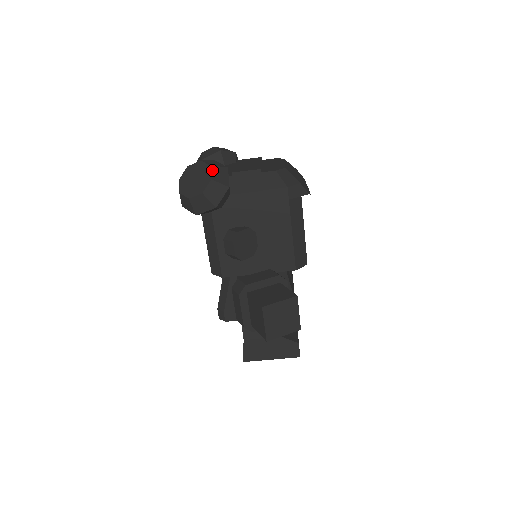
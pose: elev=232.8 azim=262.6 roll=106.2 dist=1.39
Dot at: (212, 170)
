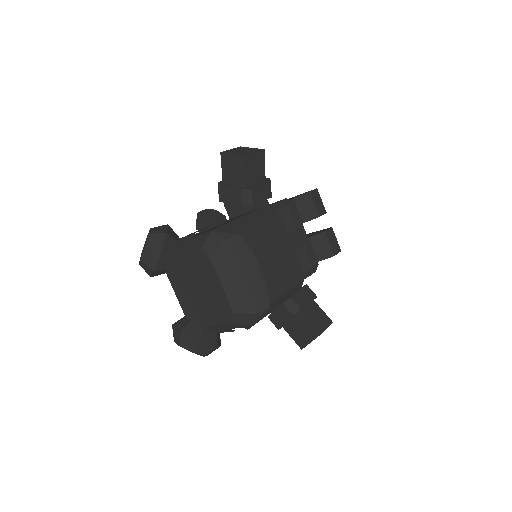
Dot at: (196, 353)
